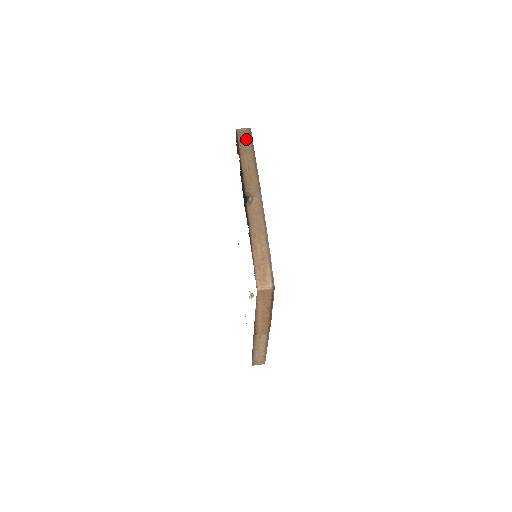
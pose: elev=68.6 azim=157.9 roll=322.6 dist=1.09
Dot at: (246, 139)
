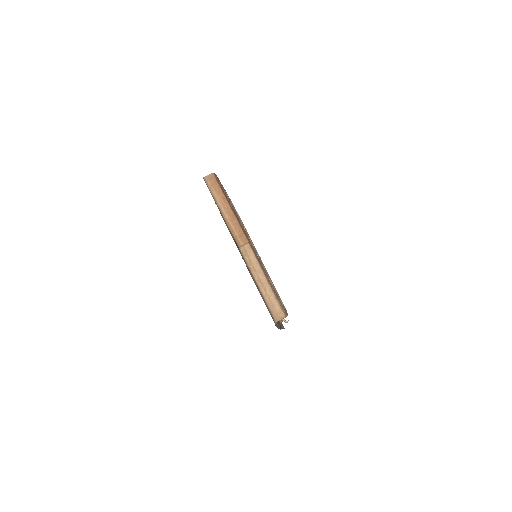
Dot at: occluded
